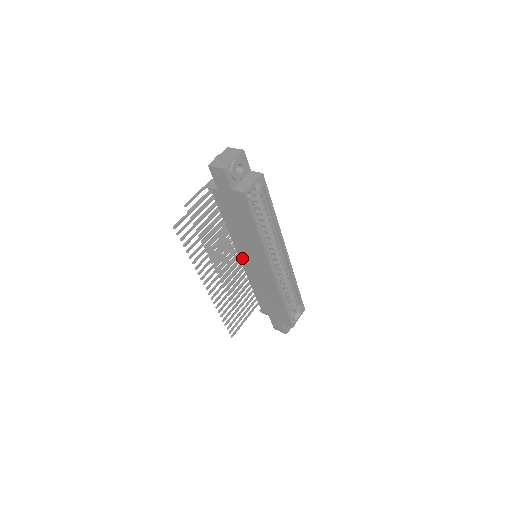
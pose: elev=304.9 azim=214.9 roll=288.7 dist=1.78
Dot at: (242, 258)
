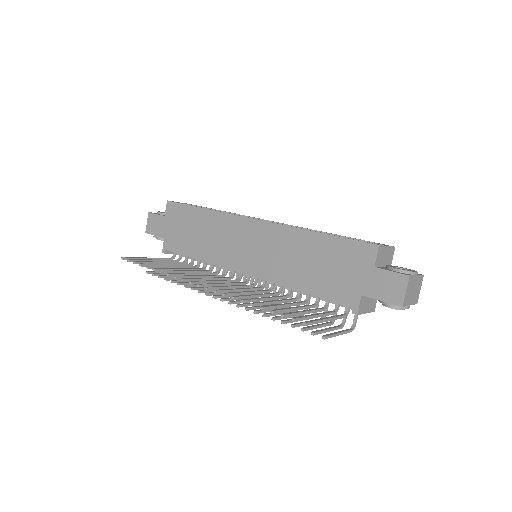
Dot at: (242, 268)
